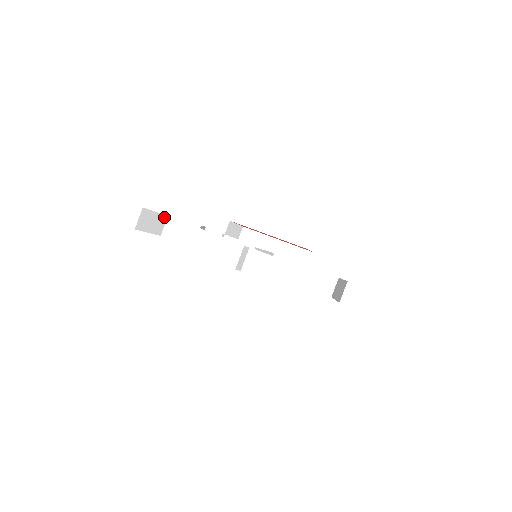
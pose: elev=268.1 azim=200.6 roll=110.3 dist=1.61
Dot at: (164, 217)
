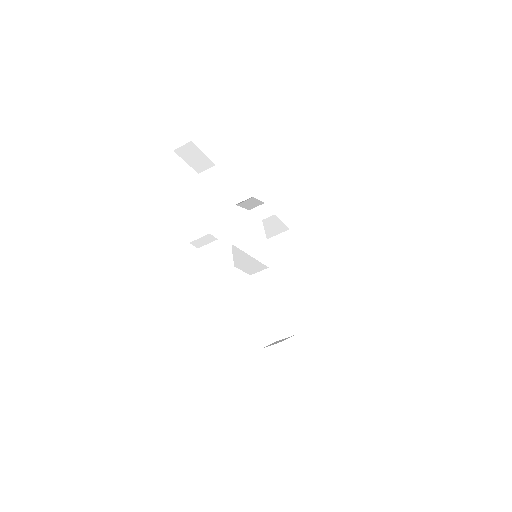
Dot at: (211, 163)
